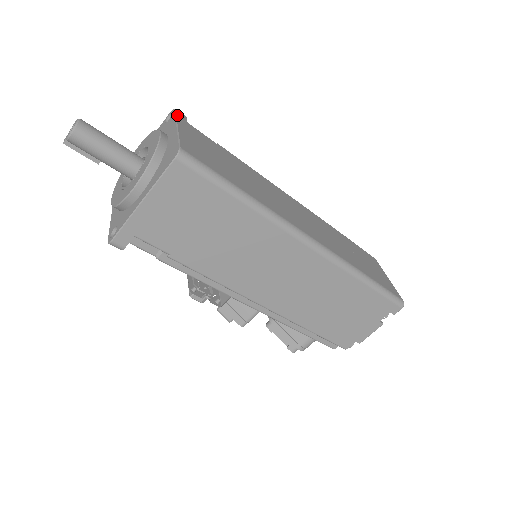
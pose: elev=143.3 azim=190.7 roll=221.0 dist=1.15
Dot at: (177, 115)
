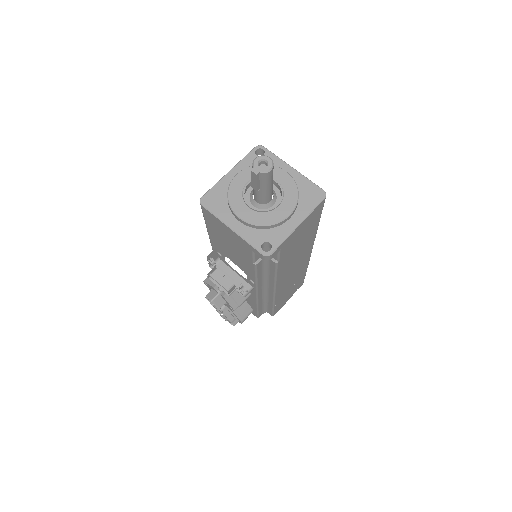
Dot at: (274, 154)
